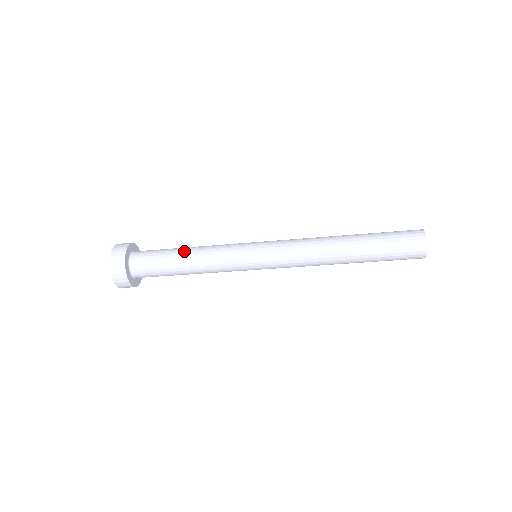
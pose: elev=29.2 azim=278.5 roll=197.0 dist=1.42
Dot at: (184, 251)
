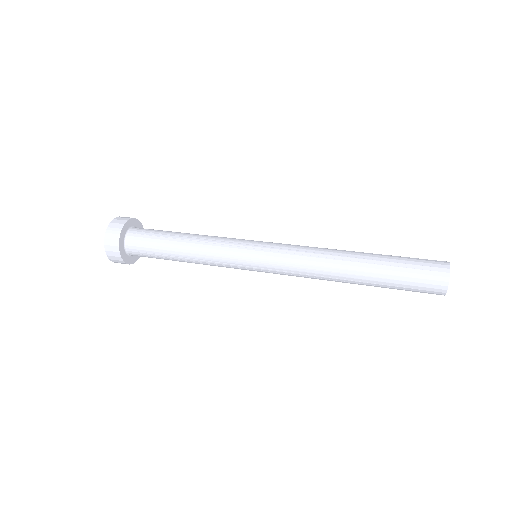
Dot at: (179, 242)
